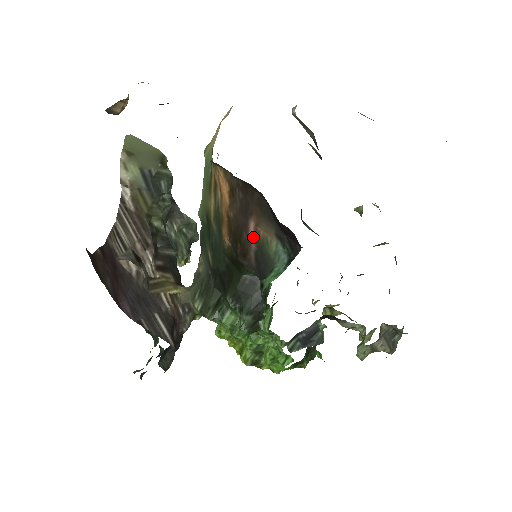
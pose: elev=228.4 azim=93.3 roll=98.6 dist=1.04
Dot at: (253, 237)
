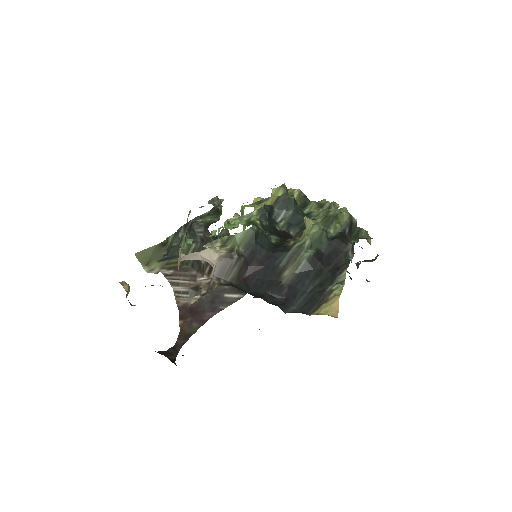
Dot at: occluded
